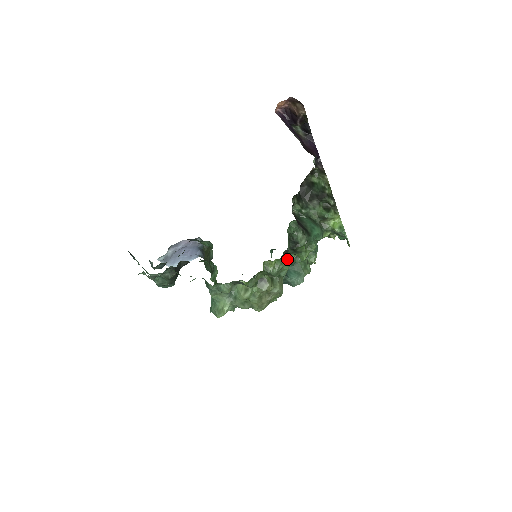
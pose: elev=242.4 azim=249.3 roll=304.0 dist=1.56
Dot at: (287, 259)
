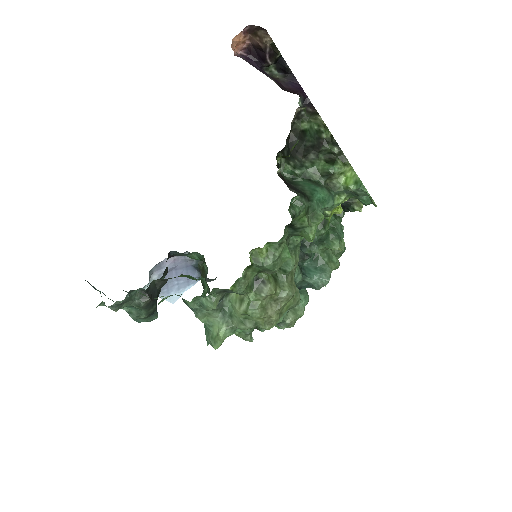
Dot at: (282, 240)
